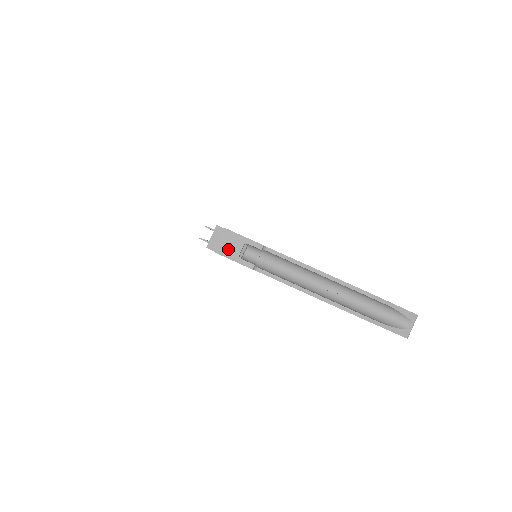
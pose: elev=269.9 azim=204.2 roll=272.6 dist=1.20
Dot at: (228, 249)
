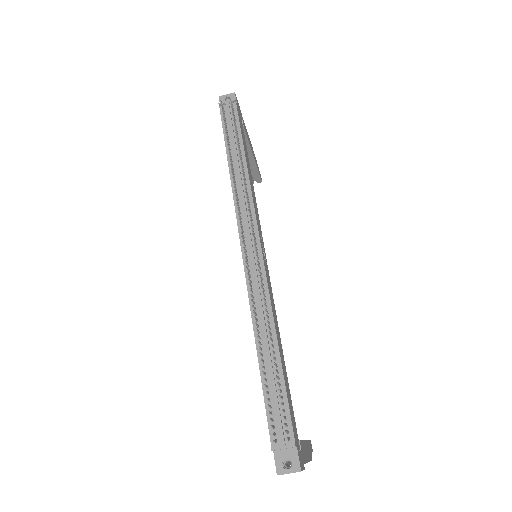
Dot at: occluded
